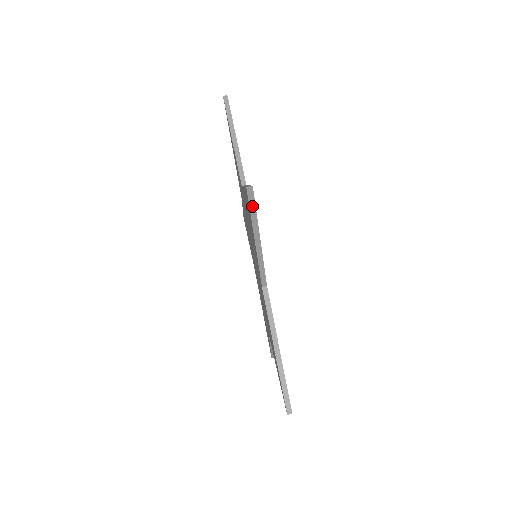
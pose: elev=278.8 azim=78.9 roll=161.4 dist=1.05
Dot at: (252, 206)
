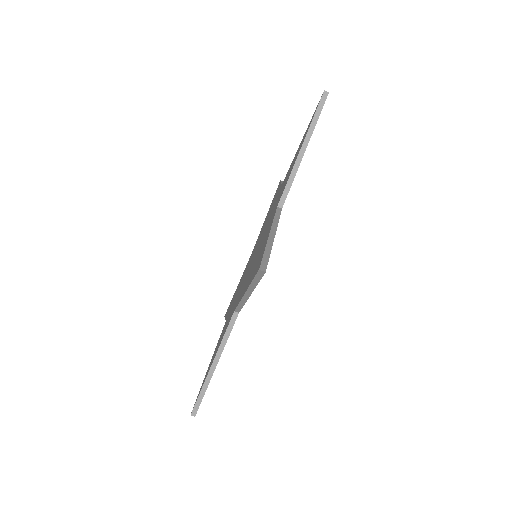
Dot at: (257, 279)
